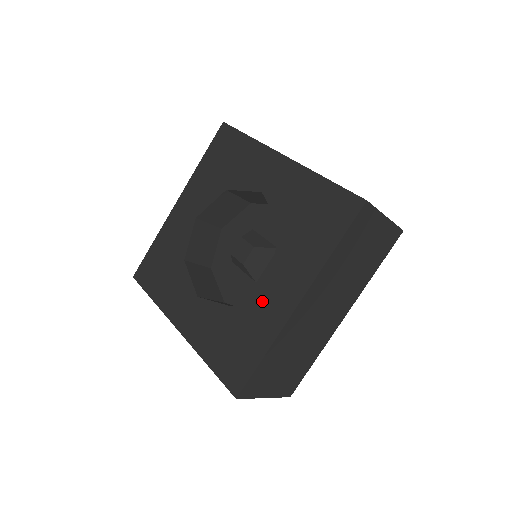
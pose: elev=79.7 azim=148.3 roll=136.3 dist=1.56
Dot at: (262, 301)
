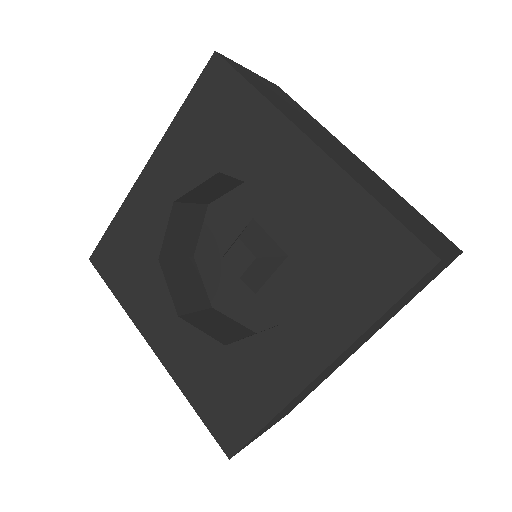
Dot at: (268, 353)
